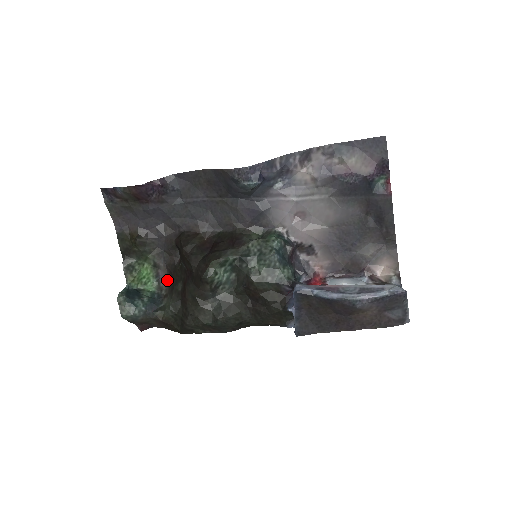
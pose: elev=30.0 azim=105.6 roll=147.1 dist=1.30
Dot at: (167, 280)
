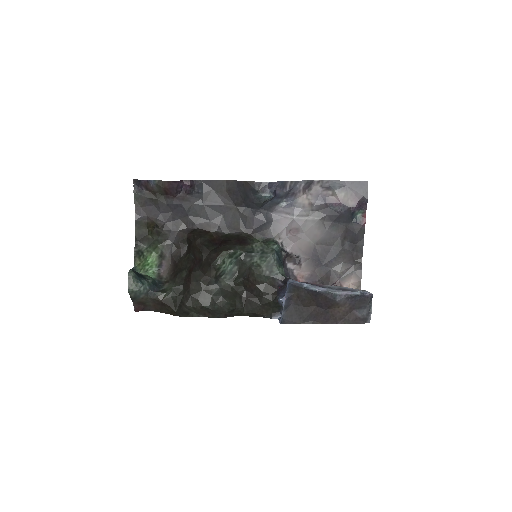
Dot at: (169, 270)
